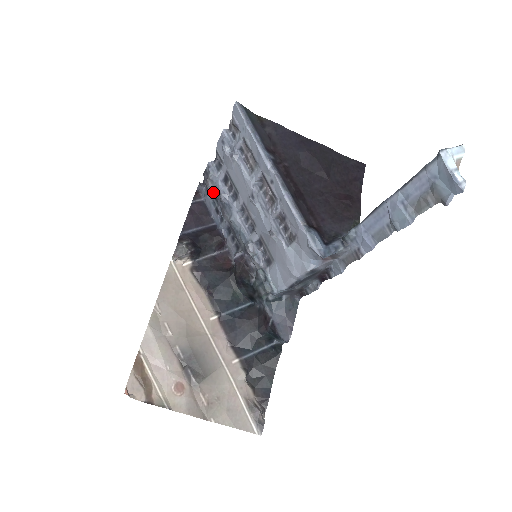
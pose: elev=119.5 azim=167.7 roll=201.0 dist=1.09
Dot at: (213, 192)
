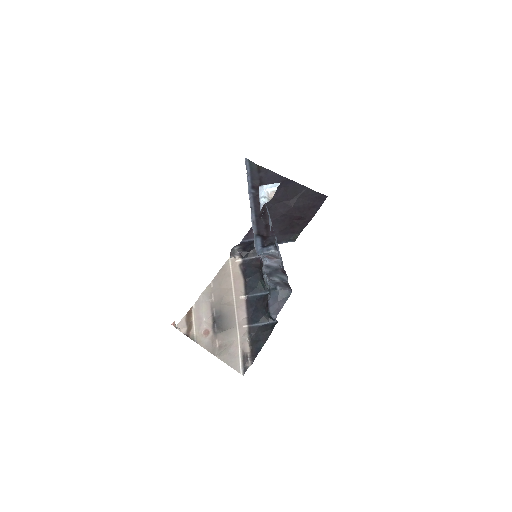
Dot at: occluded
